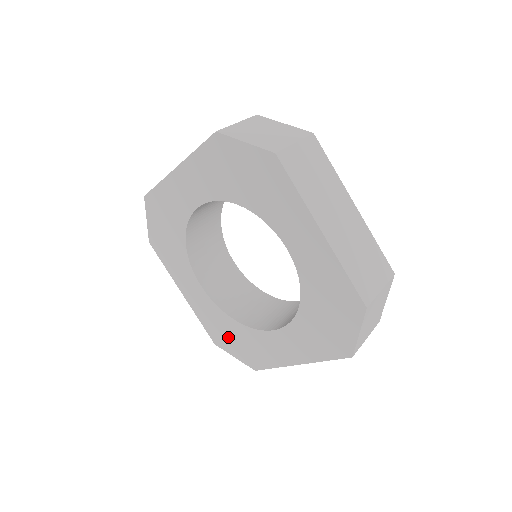
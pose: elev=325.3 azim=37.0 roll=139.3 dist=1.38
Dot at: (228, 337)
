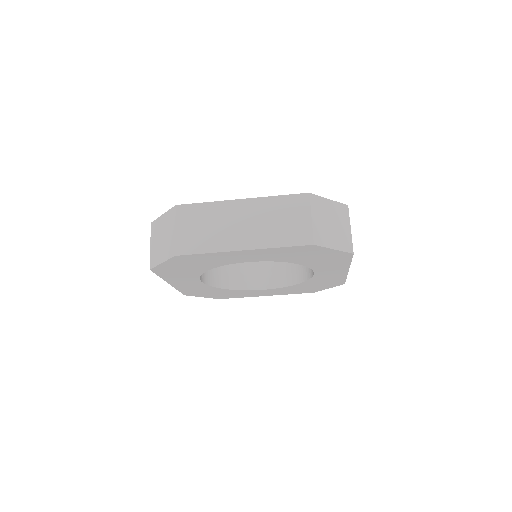
Dot at: (206, 293)
